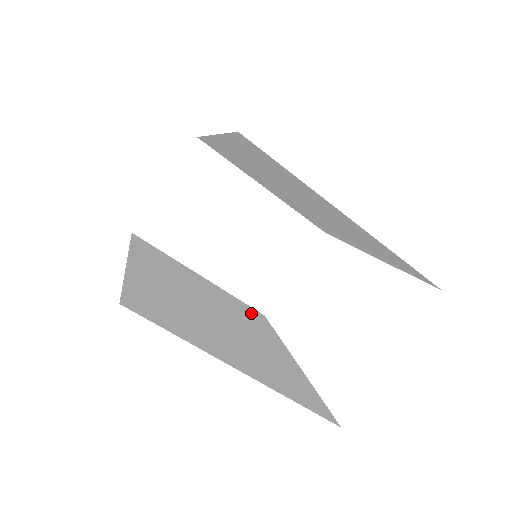
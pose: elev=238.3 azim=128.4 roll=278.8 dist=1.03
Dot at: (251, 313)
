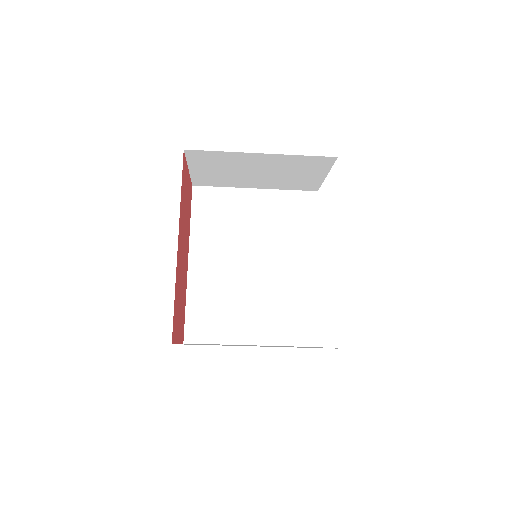
Dot at: (297, 212)
